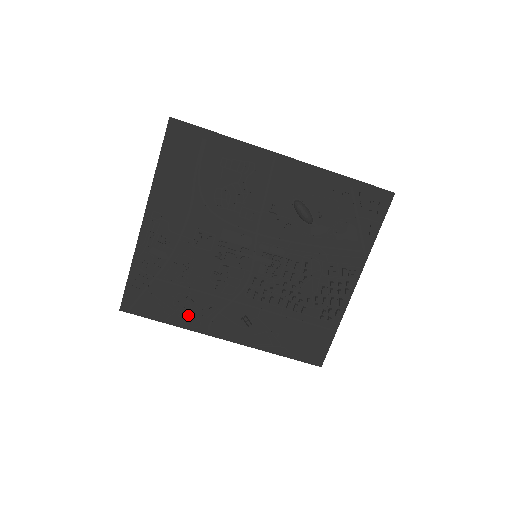
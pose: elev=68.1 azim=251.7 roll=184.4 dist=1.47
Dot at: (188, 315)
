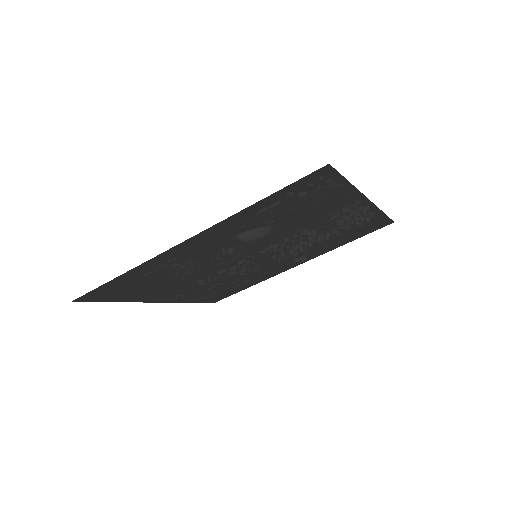
Dot at: (255, 281)
